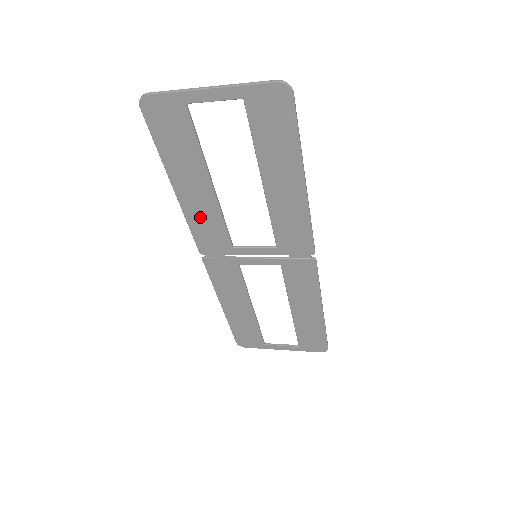
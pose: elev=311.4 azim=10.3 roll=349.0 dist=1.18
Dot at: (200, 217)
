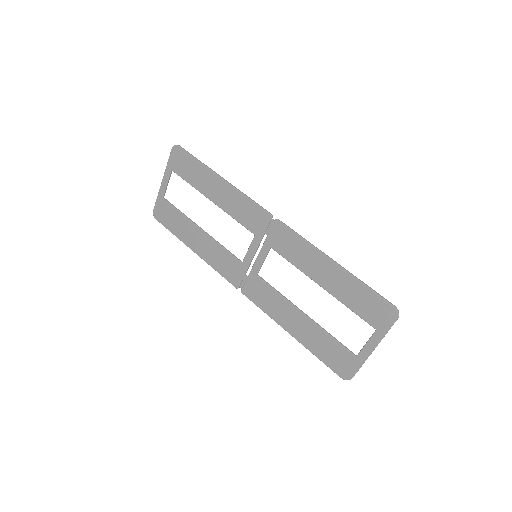
Dot at: (214, 257)
